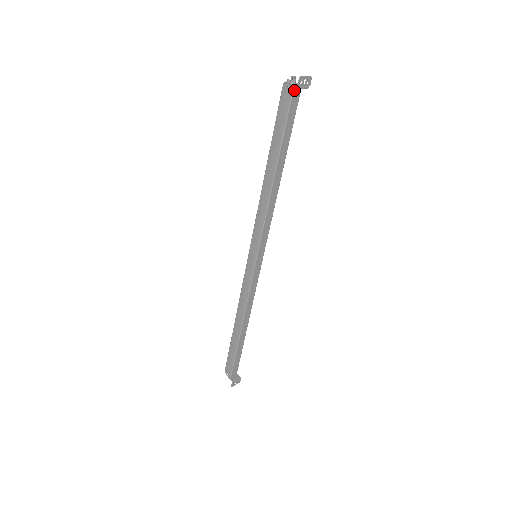
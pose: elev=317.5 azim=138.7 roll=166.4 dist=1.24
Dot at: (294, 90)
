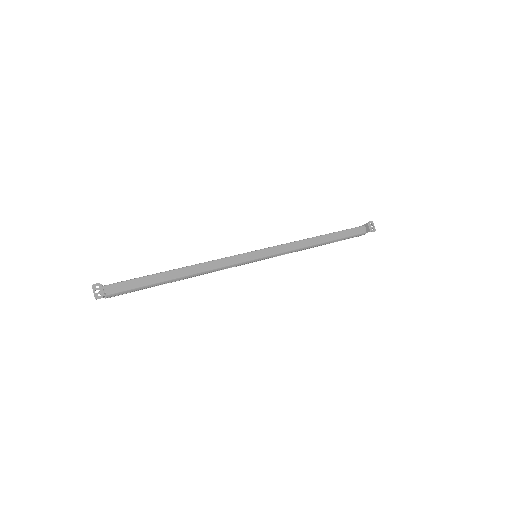
Dot at: (364, 227)
